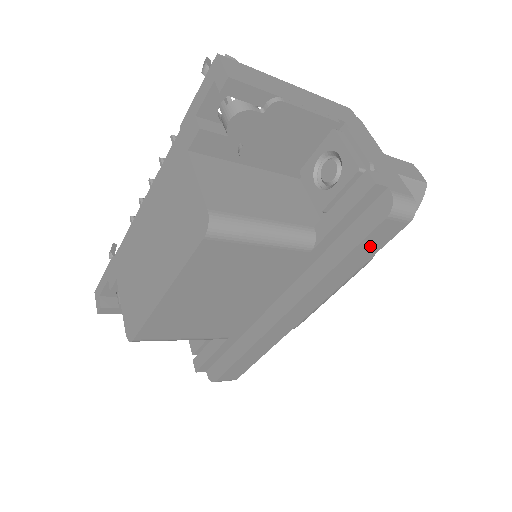
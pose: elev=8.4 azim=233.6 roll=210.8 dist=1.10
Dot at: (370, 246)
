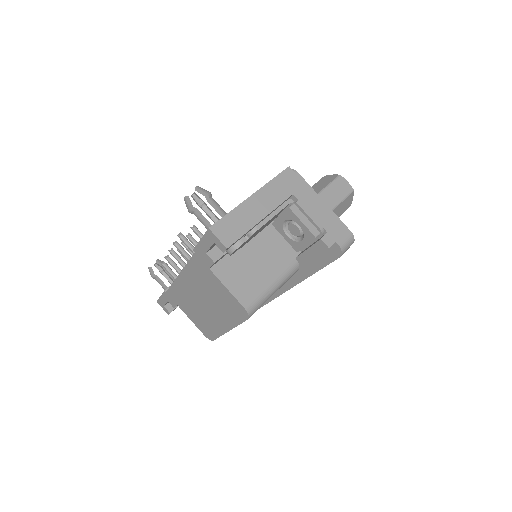
Dot at: occluded
